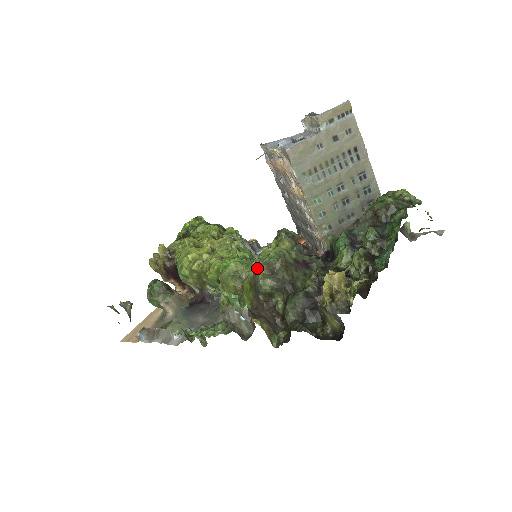
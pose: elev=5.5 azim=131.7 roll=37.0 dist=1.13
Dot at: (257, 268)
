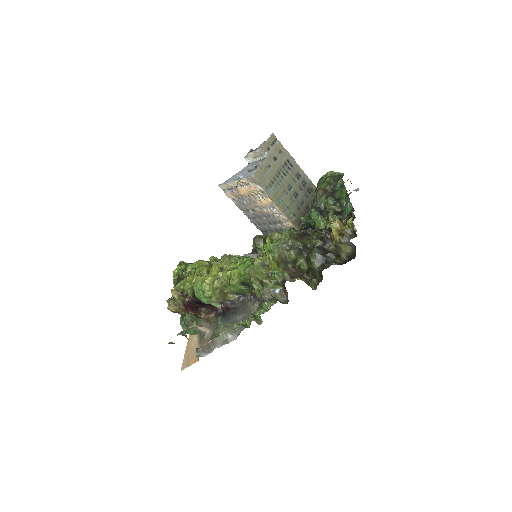
Dot at: (279, 249)
